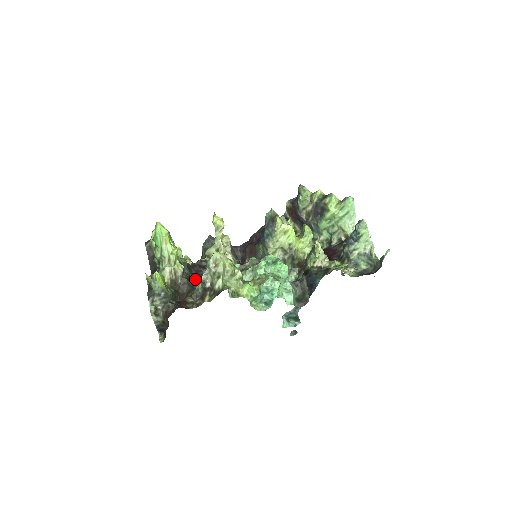
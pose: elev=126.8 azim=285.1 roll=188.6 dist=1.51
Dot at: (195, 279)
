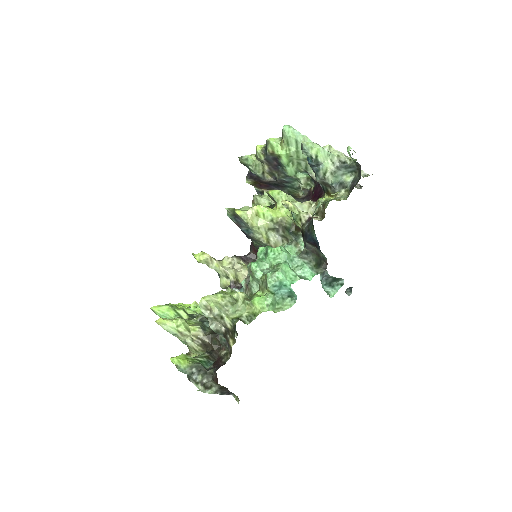
Dot at: occluded
